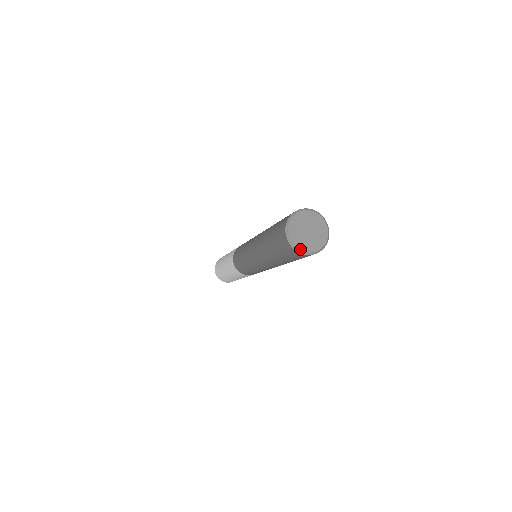
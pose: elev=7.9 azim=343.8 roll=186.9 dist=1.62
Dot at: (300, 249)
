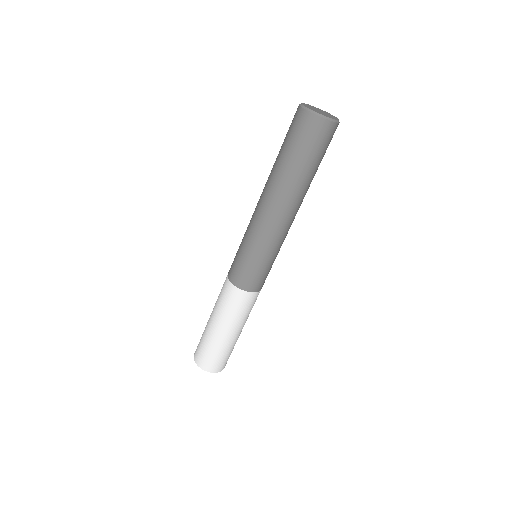
Dot at: (316, 112)
